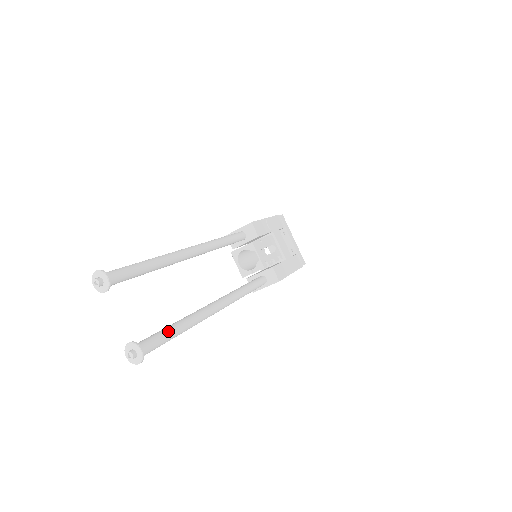
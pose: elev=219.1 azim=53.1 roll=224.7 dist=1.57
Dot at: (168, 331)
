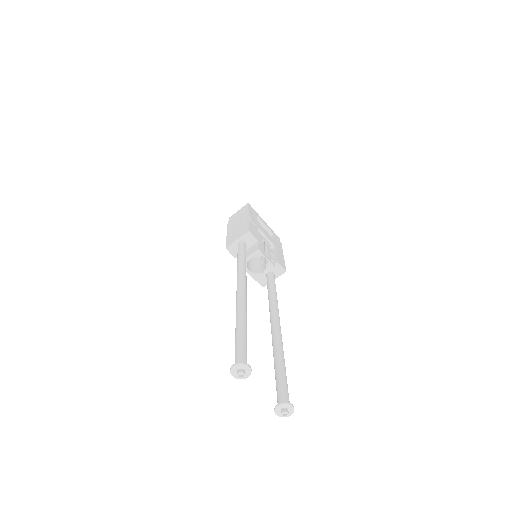
Dot at: (284, 375)
